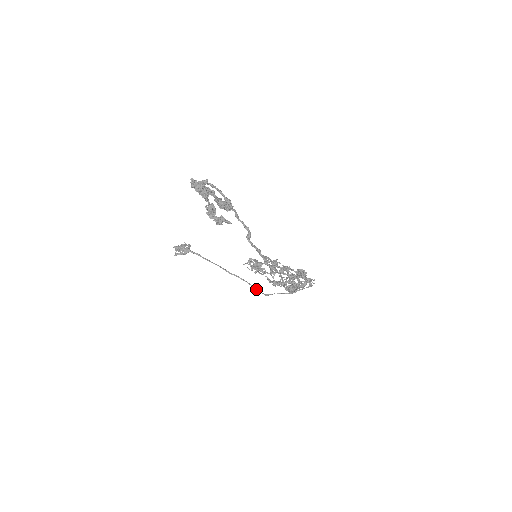
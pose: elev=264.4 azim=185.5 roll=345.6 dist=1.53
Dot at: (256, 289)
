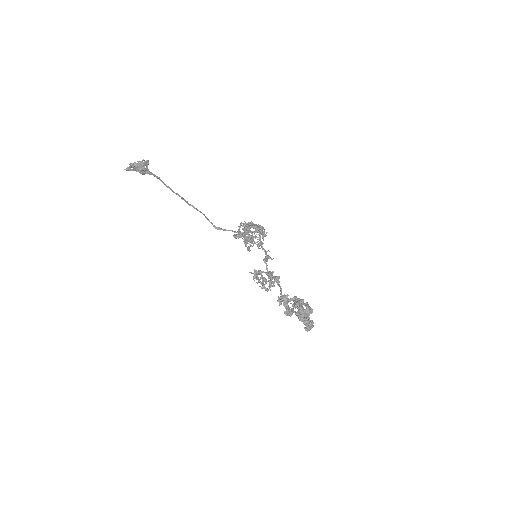
Dot at: (206, 218)
